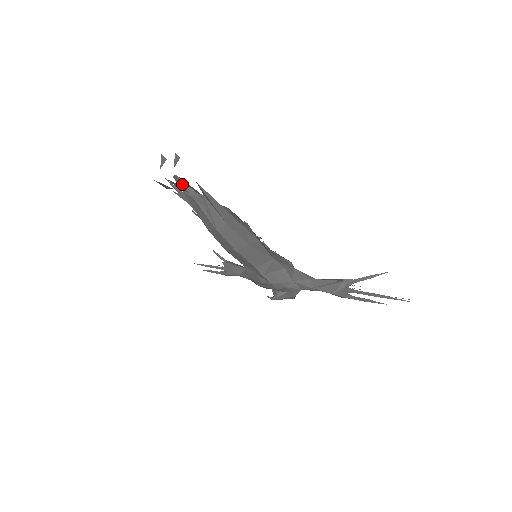
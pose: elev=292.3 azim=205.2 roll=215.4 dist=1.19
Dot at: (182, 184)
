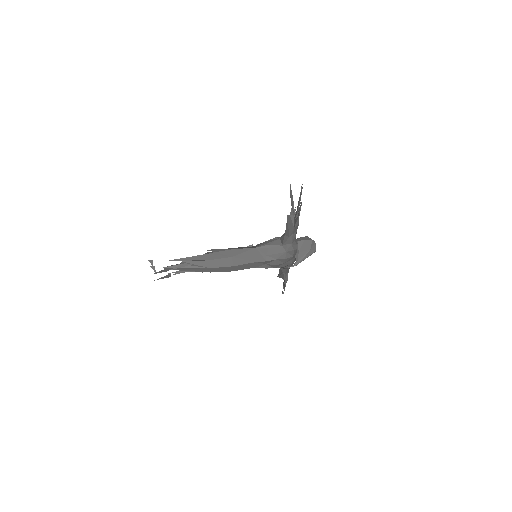
Dot at: (170, 268)
